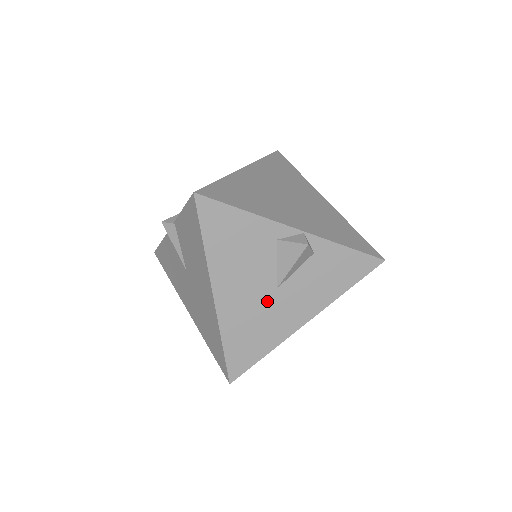
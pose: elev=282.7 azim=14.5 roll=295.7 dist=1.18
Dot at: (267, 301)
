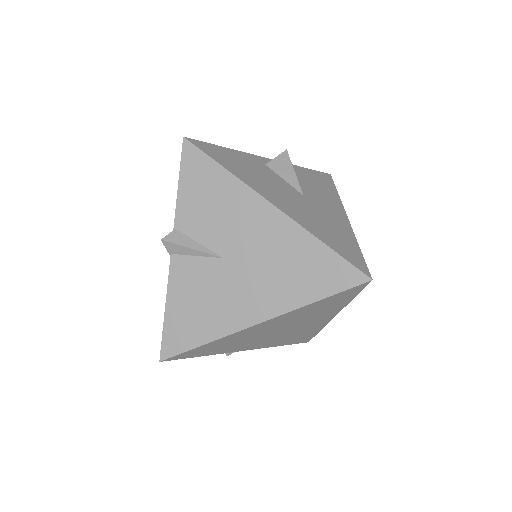
Dot at: (309, 205)
